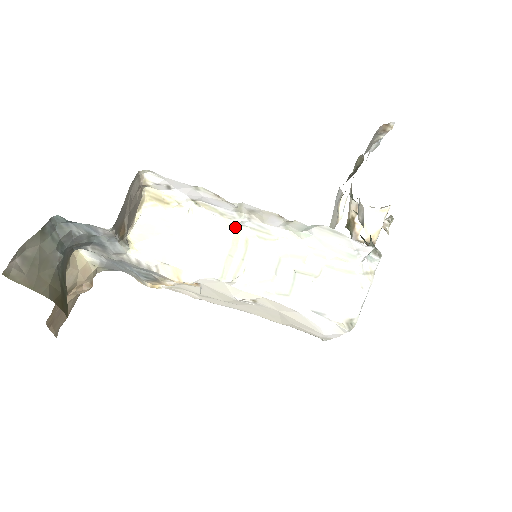
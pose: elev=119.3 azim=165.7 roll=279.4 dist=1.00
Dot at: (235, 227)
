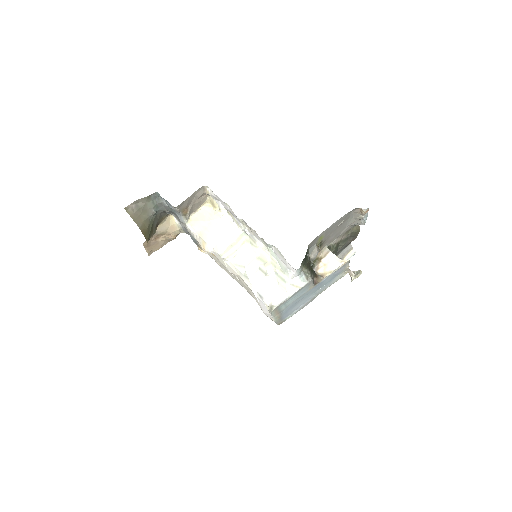
Dot at: (242, 233)
